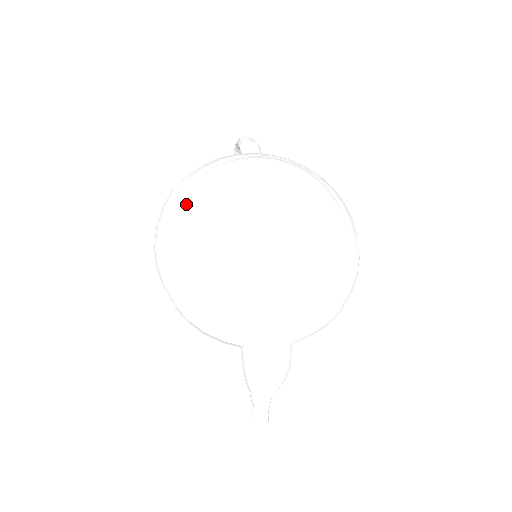
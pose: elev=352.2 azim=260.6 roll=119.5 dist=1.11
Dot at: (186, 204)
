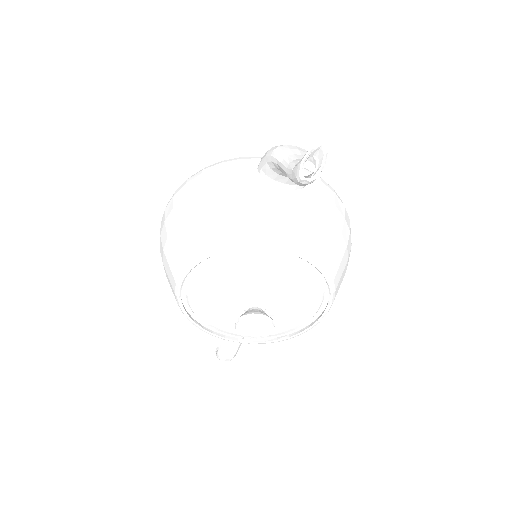
Dot at: occluded
